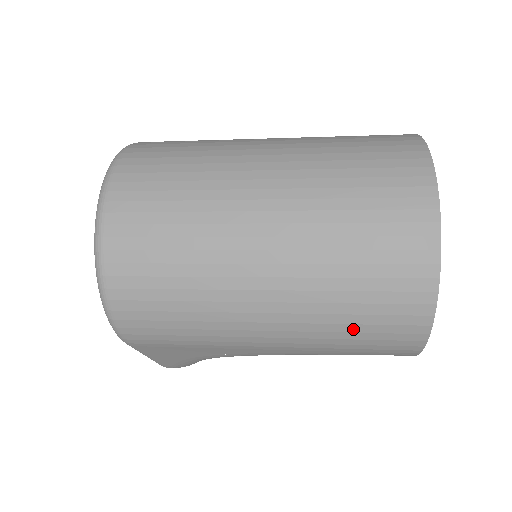
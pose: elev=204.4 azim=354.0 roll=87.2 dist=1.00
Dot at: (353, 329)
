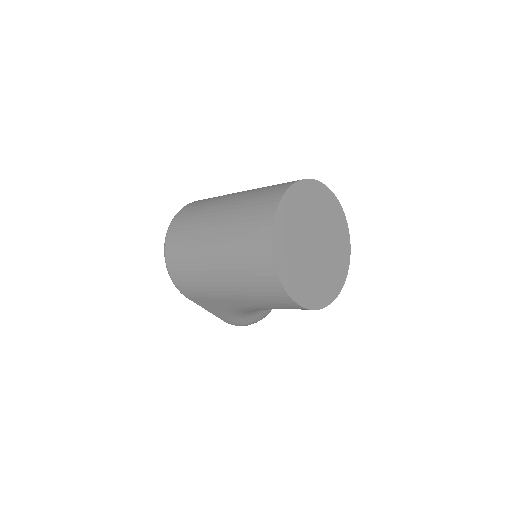
Dot at: (252, 285)
